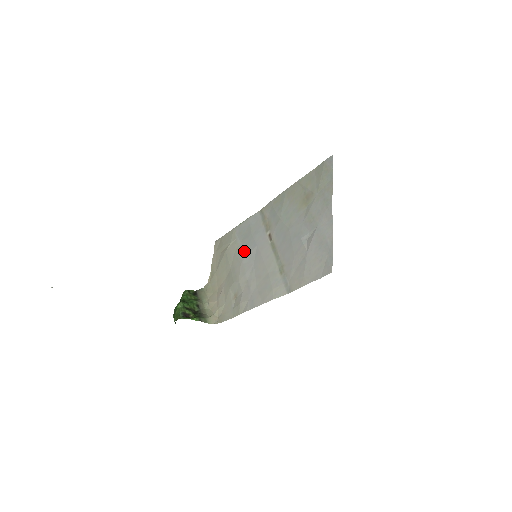
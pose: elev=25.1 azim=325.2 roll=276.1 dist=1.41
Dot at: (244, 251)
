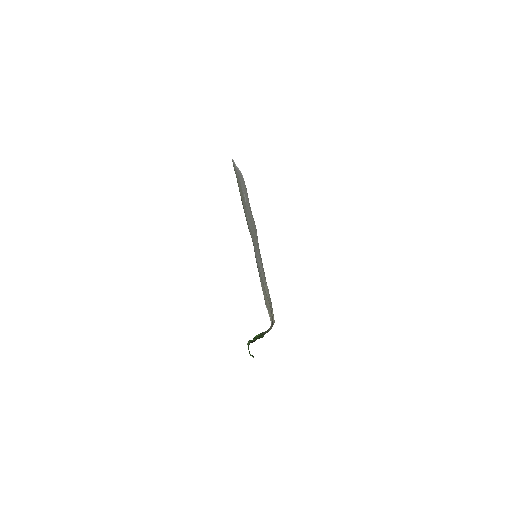
Dot at: occluded
